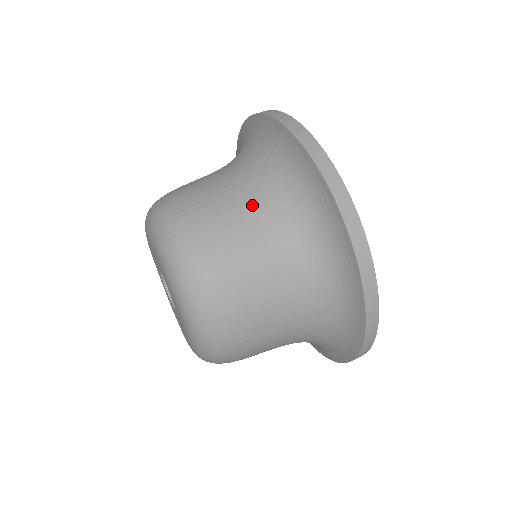
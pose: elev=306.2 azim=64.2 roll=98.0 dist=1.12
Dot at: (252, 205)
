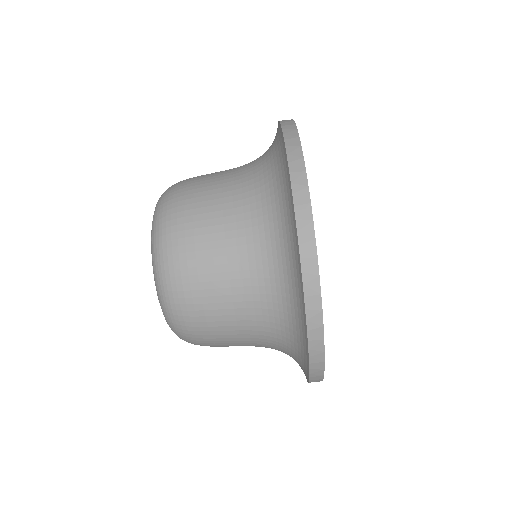
Dot at: (242, 274)
